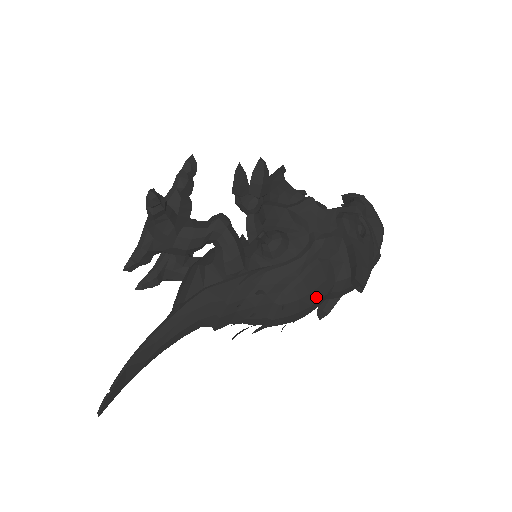
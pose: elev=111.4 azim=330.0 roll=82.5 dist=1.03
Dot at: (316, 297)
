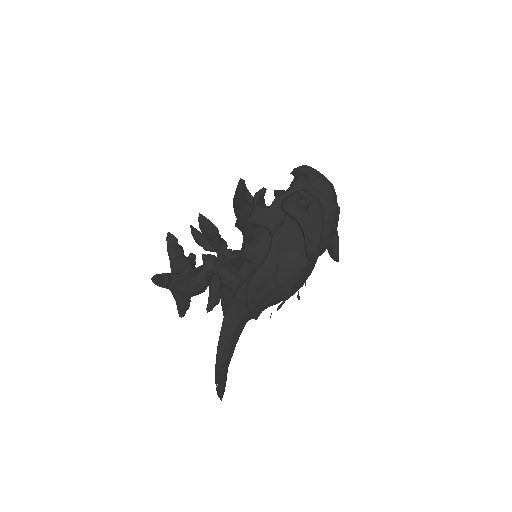
Dot at: (299, 268)
